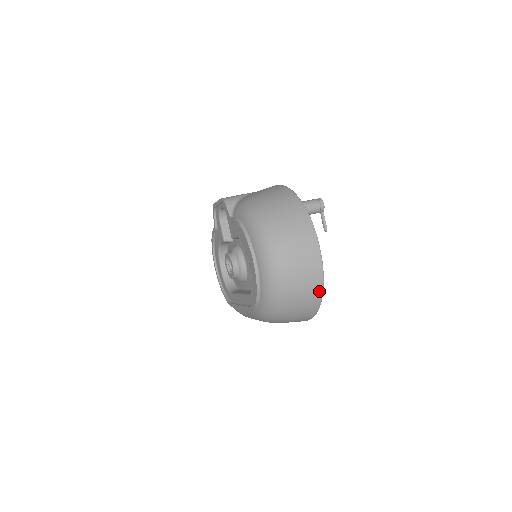
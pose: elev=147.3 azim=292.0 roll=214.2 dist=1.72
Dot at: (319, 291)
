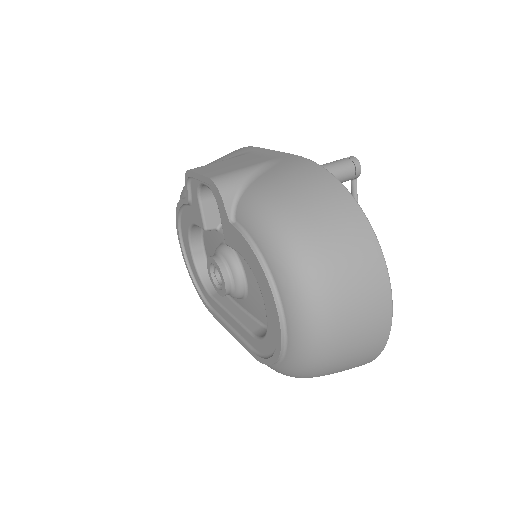
Dot at: (373, 357)
